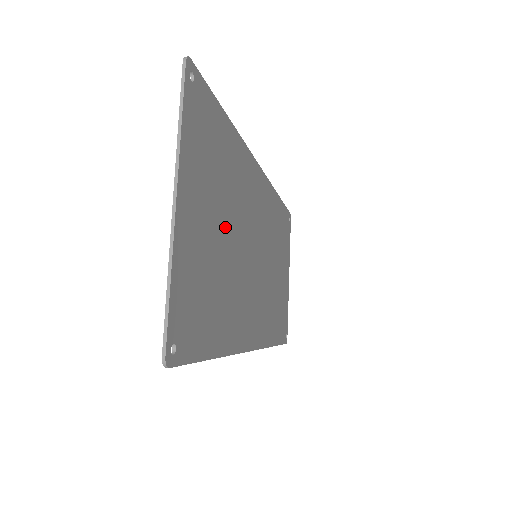
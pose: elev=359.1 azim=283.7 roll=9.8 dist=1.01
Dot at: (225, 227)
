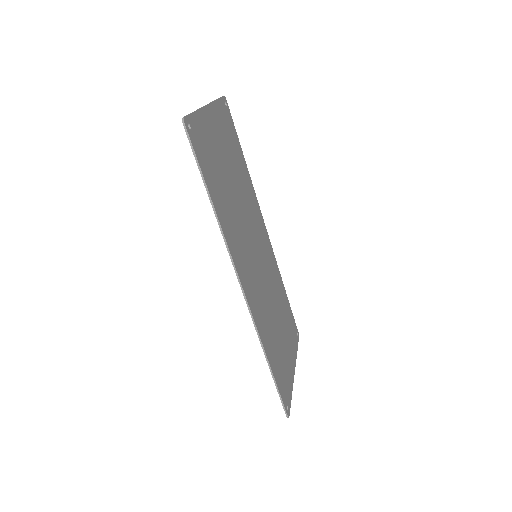
Dot at: (233, 179)
